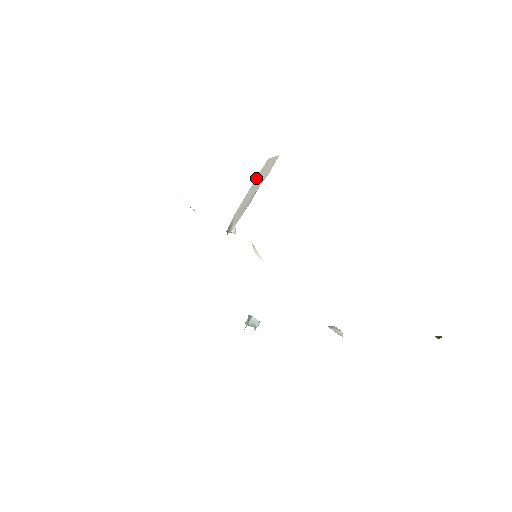
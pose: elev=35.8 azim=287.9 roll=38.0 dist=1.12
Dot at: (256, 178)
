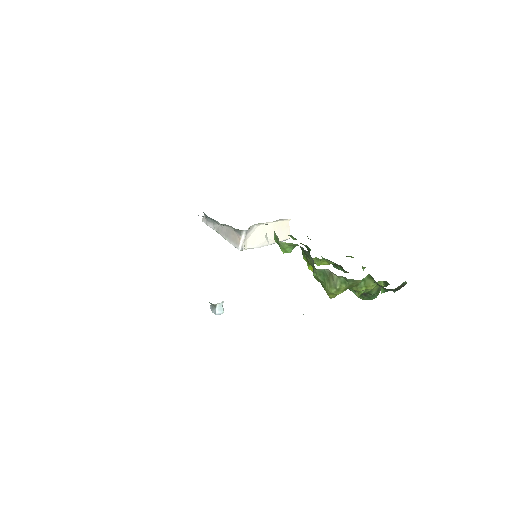
Dot at: (279, 222)
